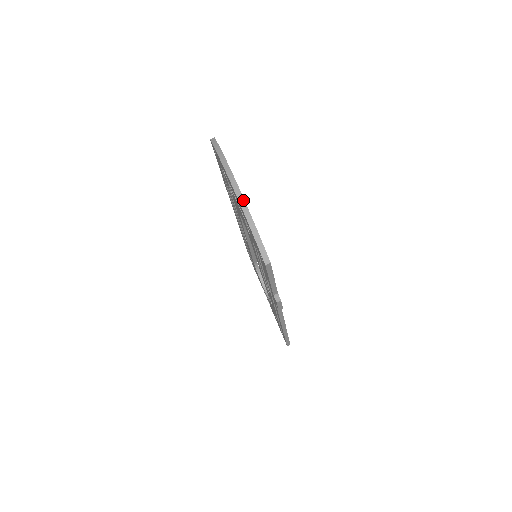
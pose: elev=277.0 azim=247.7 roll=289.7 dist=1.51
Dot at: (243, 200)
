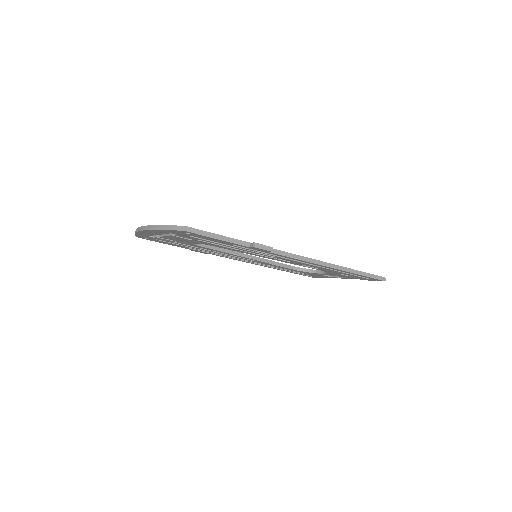
Dot at: (148, 226)
